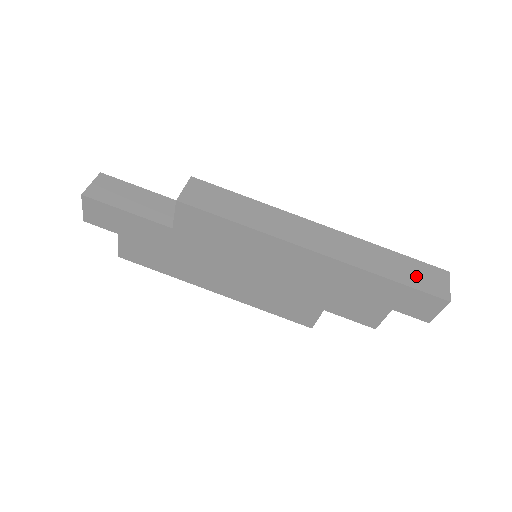
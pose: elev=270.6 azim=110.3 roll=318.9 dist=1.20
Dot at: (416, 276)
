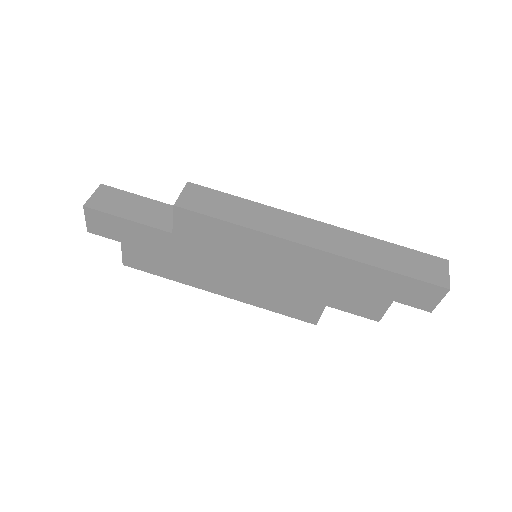
Dot at: (414, 266)
